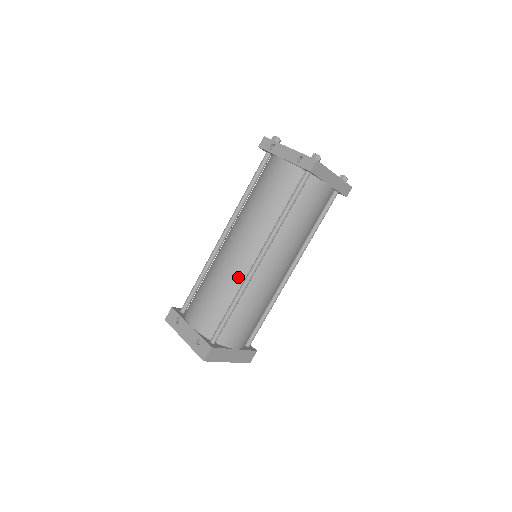
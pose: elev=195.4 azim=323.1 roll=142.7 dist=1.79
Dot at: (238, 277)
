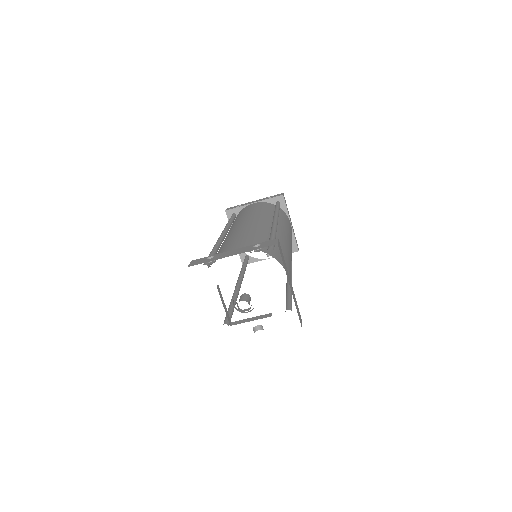
Dot at: (264, 228)
